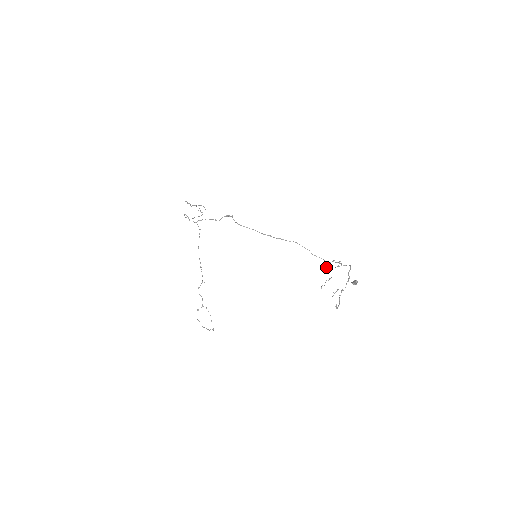
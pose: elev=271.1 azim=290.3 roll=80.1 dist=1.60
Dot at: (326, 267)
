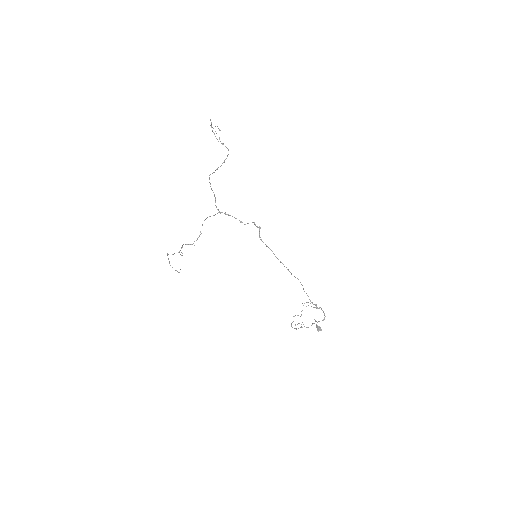
Dot at: (306, 302)
